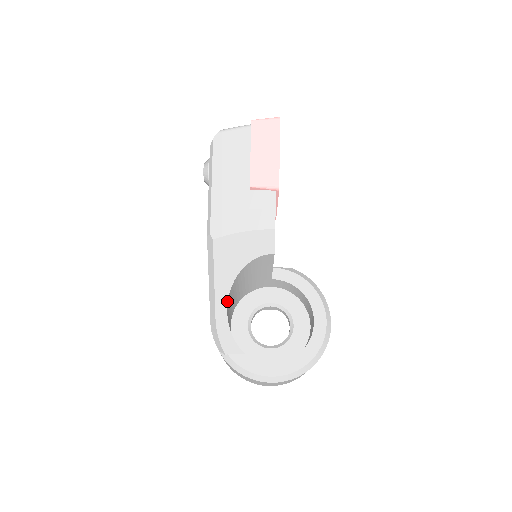
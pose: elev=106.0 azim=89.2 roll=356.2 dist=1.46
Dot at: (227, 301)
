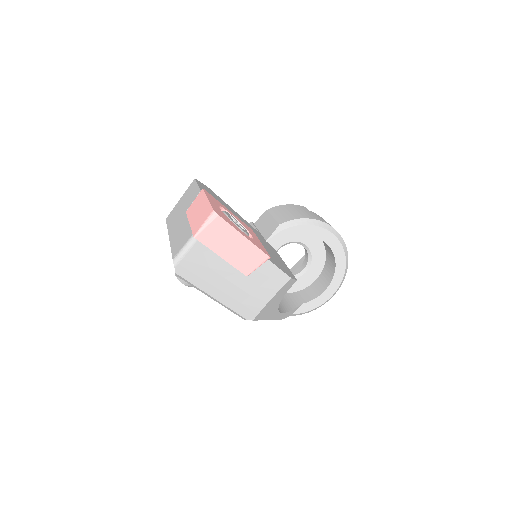
Dot at: (279, 313)
